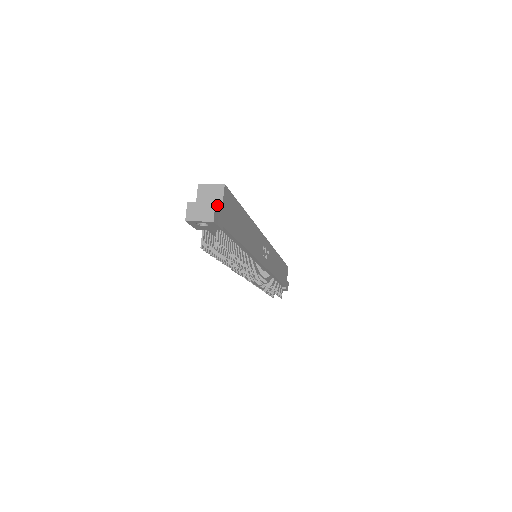
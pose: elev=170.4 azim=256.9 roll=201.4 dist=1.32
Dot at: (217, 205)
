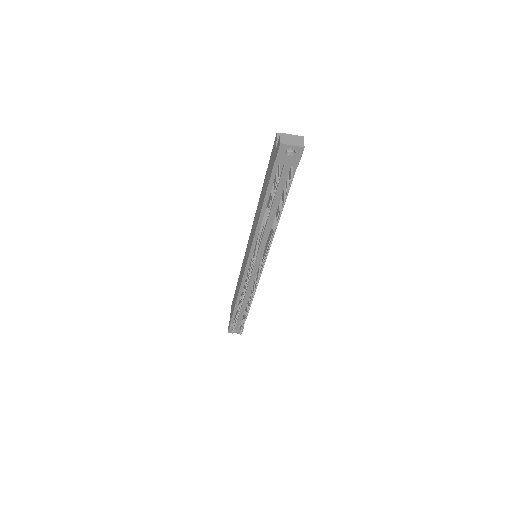
Dot at: occluded
